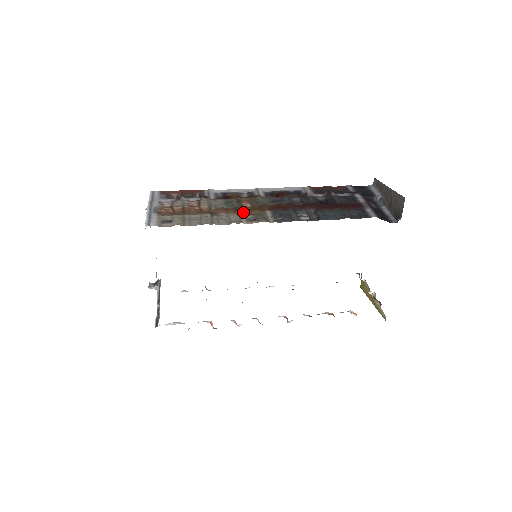
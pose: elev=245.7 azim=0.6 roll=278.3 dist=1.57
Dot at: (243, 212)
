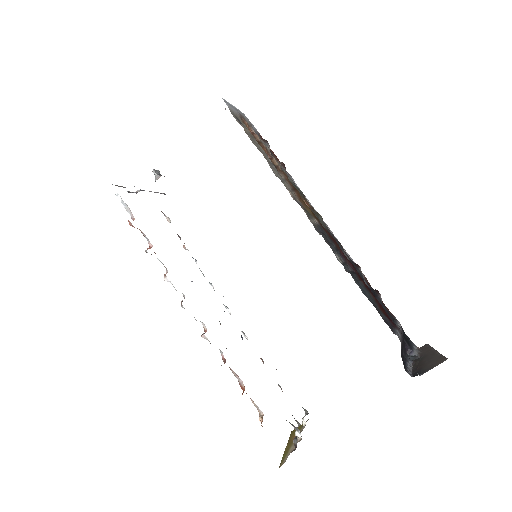
Dot at: (298, 195)
